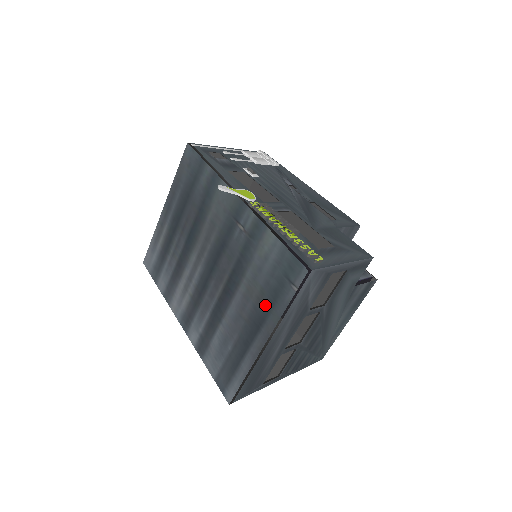
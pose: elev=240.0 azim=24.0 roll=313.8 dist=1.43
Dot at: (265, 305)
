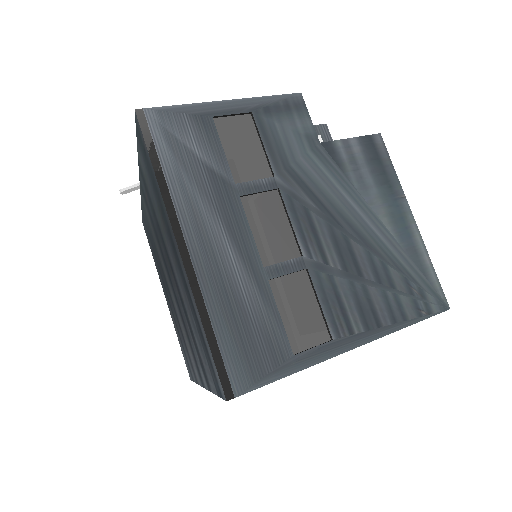
Dot at: (162, 213)
